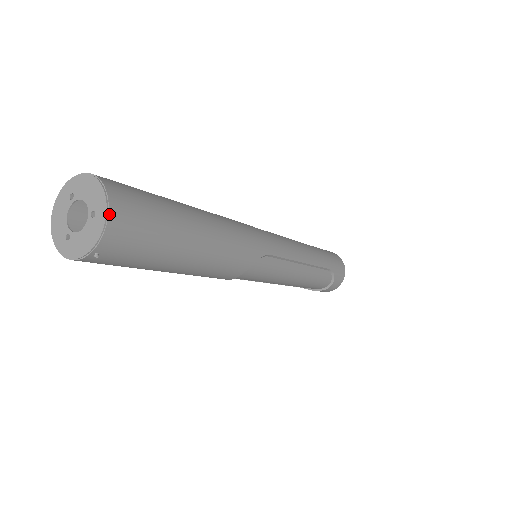
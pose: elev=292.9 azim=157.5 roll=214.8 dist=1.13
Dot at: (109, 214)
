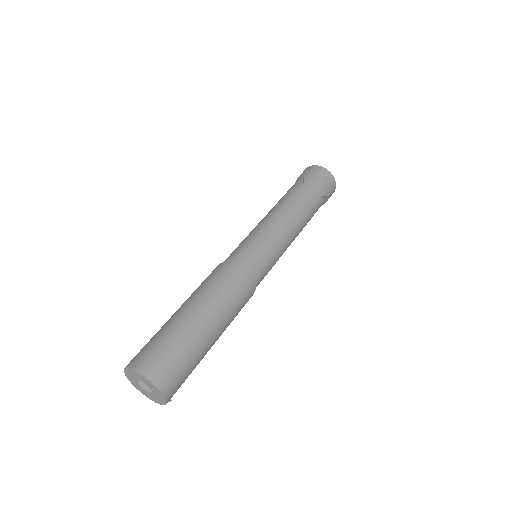
Dot at: (161, 390)
